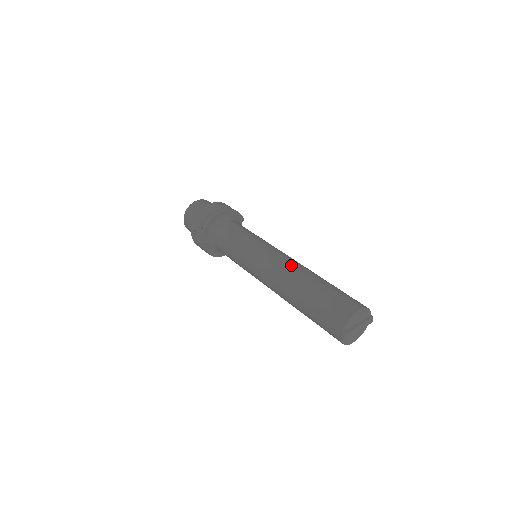
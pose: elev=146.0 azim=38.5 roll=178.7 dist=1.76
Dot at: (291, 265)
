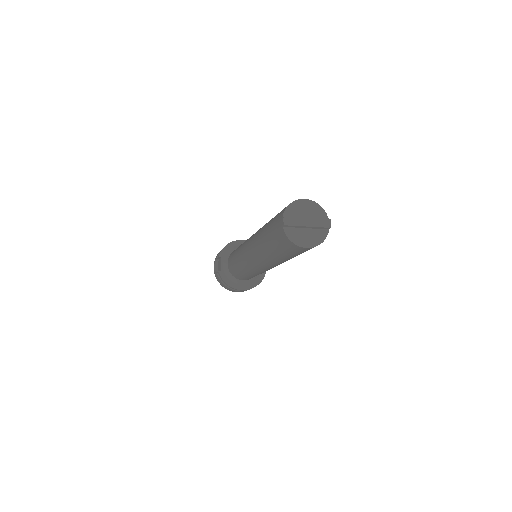
Dot at: occluded
